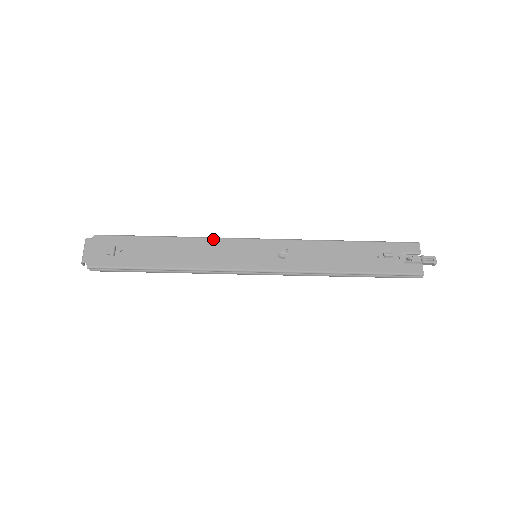
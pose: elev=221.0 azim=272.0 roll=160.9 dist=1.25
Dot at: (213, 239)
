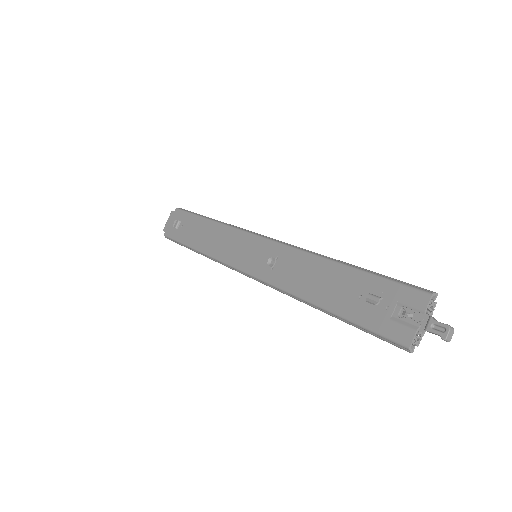
Dot at: (232, 229)
